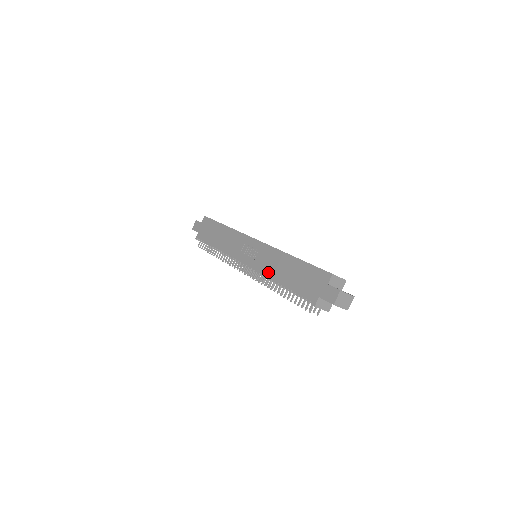
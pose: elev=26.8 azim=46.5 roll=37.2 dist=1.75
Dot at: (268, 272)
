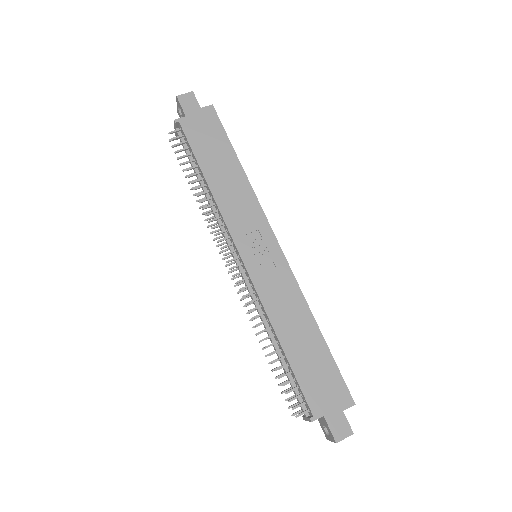
Dot at: (273, 311)
